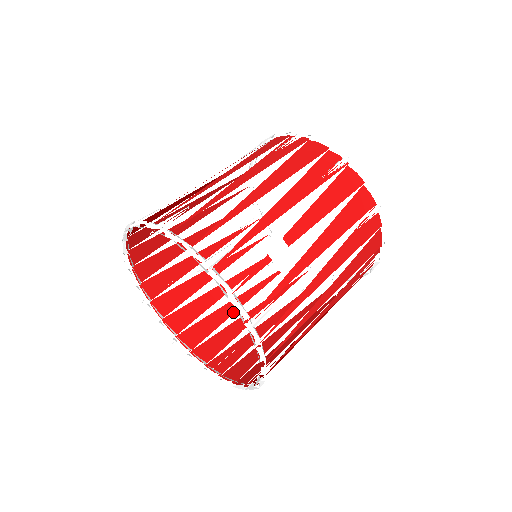
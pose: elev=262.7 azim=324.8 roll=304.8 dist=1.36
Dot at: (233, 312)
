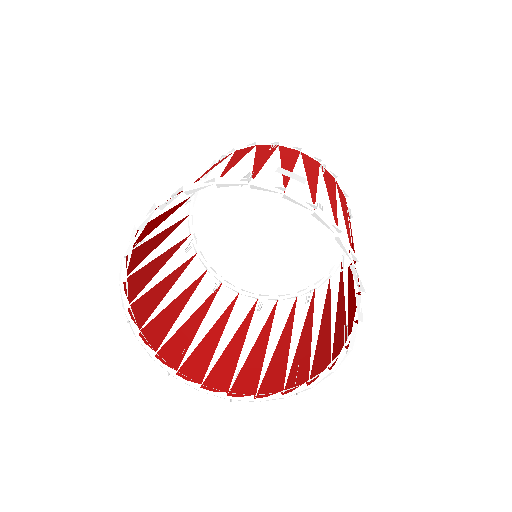
Dot at: (264, 351)
